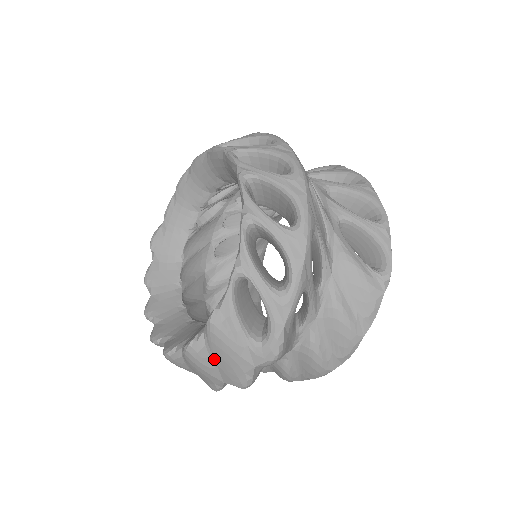
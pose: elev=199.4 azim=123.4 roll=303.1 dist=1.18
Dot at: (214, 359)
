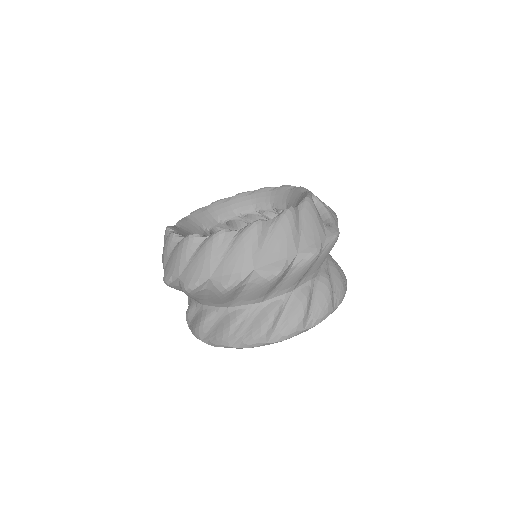
Dot at: (302, 225)
